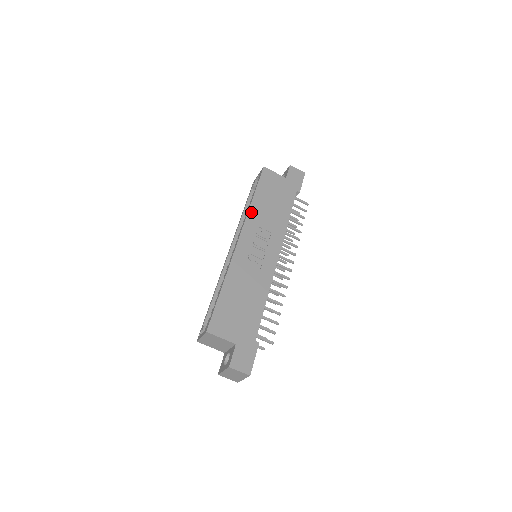
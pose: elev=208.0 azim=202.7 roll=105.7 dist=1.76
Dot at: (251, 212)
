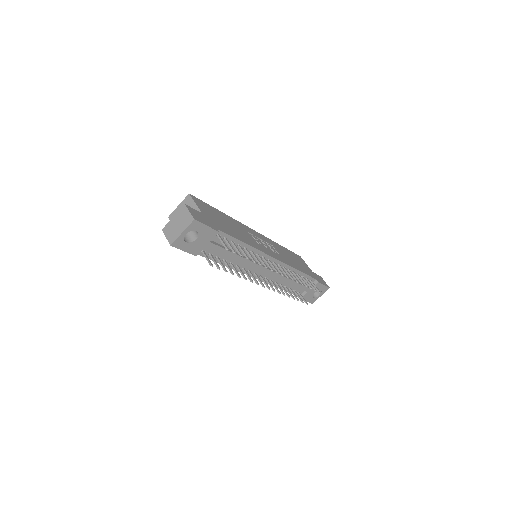
Dot at: (274, 242)
